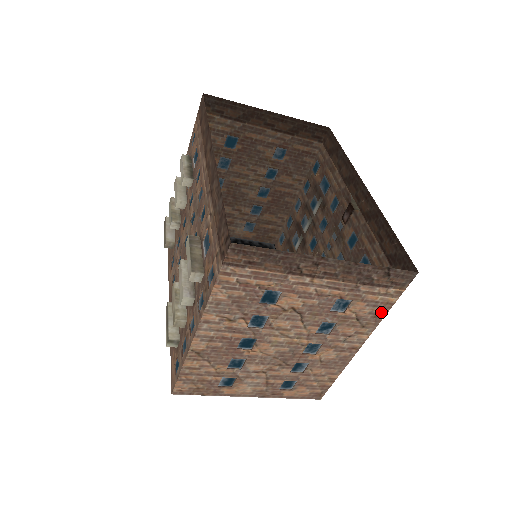
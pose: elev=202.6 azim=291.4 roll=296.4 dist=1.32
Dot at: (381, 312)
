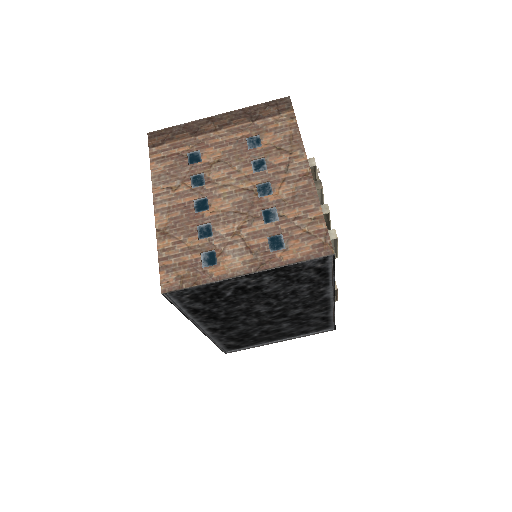
Dot at: (294, 134)
